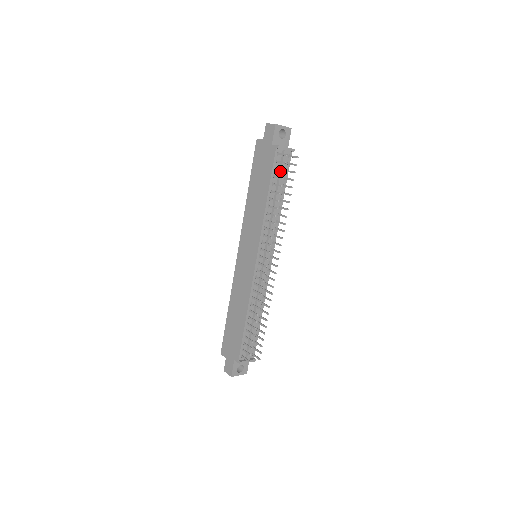
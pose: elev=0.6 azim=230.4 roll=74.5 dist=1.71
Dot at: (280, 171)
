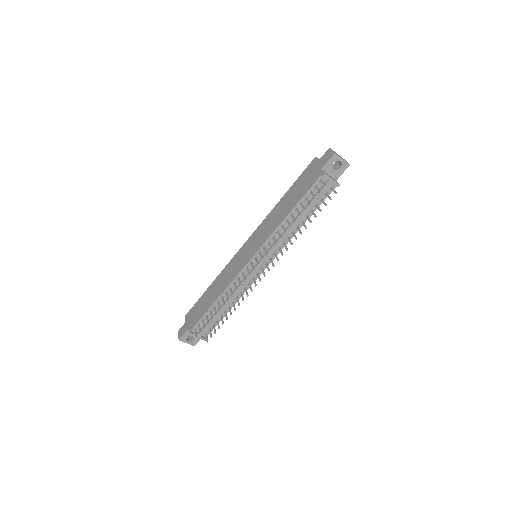
Dot at: occluded
